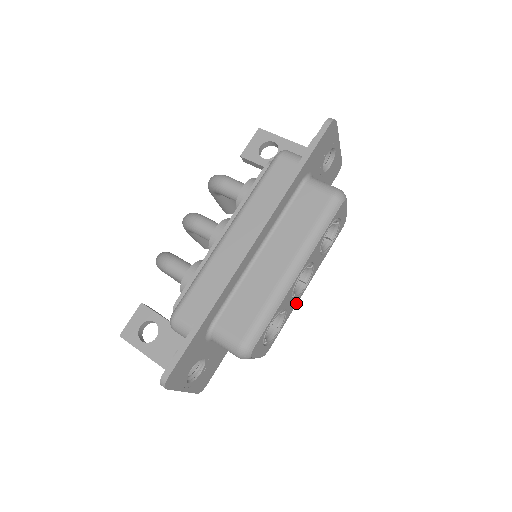
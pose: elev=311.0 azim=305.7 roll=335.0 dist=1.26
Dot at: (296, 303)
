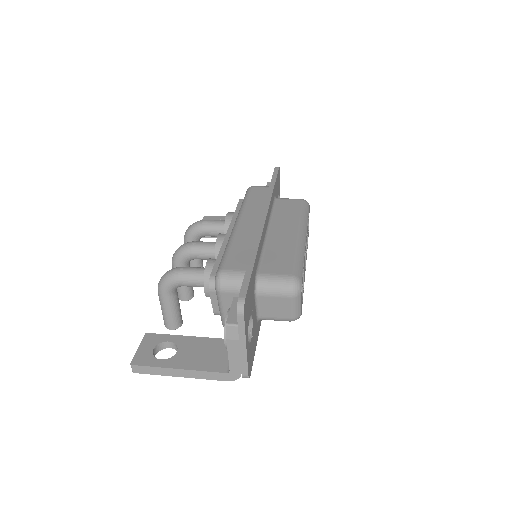
Dot at: (304, 281)
